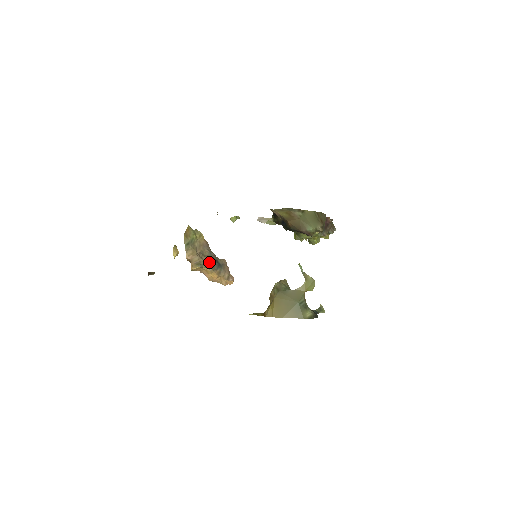
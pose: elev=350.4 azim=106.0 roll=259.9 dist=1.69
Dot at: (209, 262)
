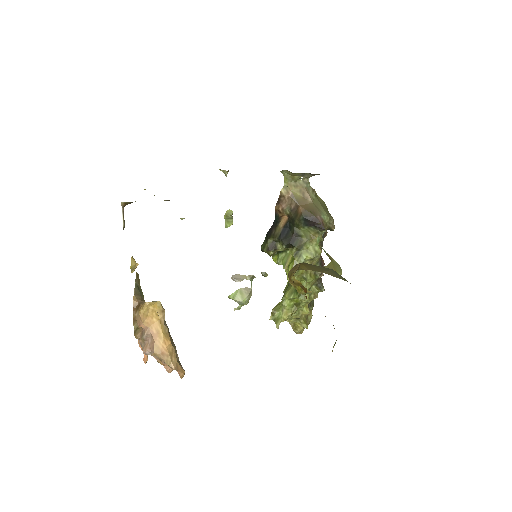
Dot at: occluded
